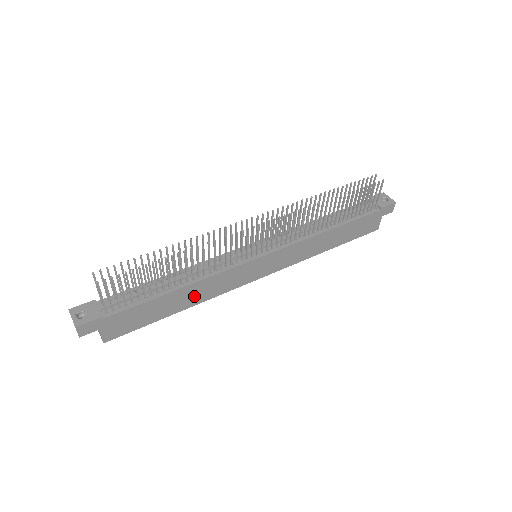
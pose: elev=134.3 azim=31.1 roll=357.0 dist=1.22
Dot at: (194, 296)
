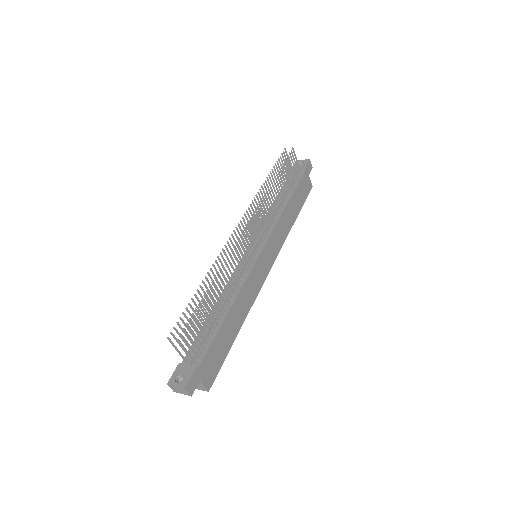
Dot at: (241, 311)
